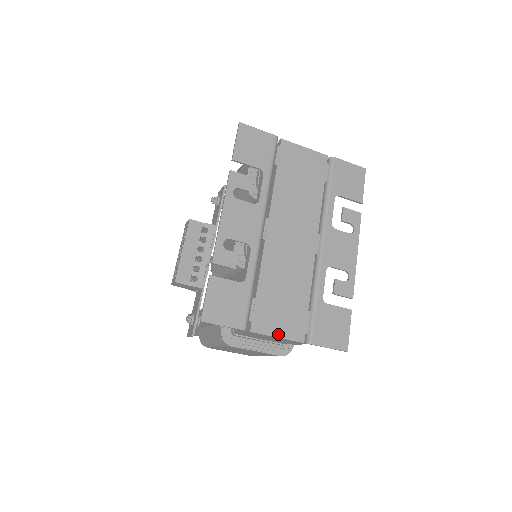
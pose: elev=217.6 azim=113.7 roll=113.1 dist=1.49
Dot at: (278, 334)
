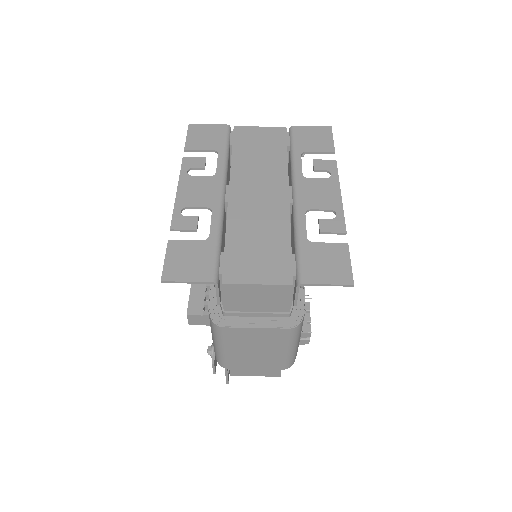
Dot at: (257, 281)
